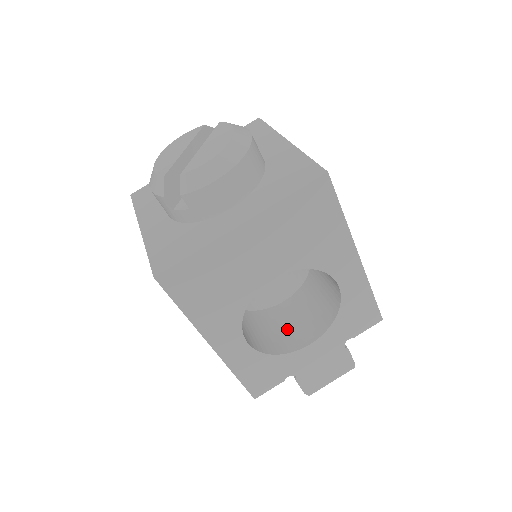
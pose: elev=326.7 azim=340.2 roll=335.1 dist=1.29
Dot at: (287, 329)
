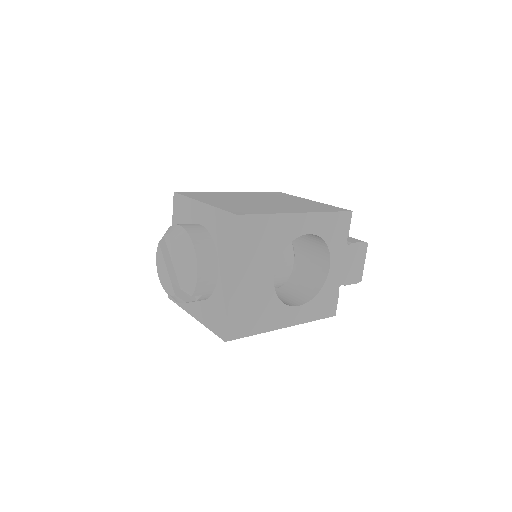
Dot at: (312, 269)
